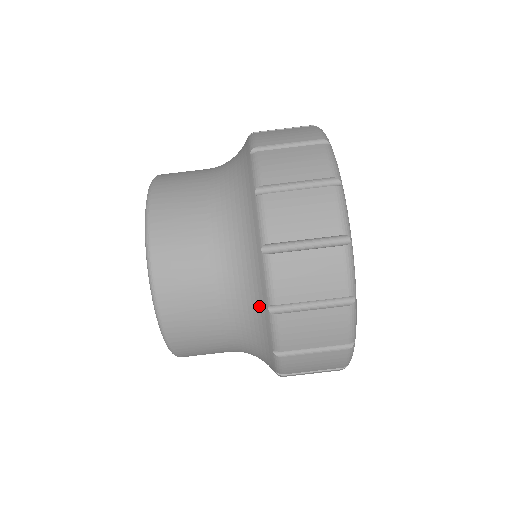
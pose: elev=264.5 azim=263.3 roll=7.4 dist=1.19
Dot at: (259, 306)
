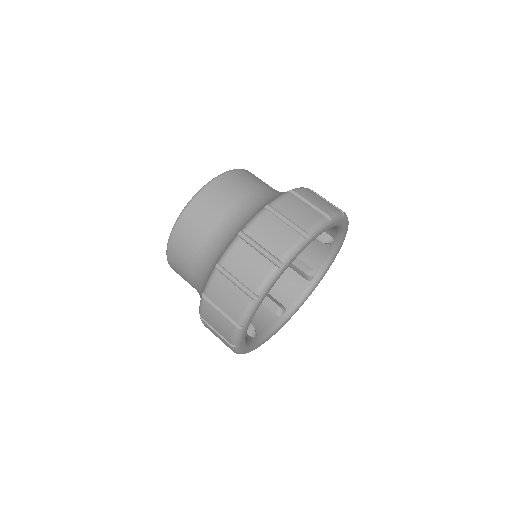
Dot at: (216, 261)
